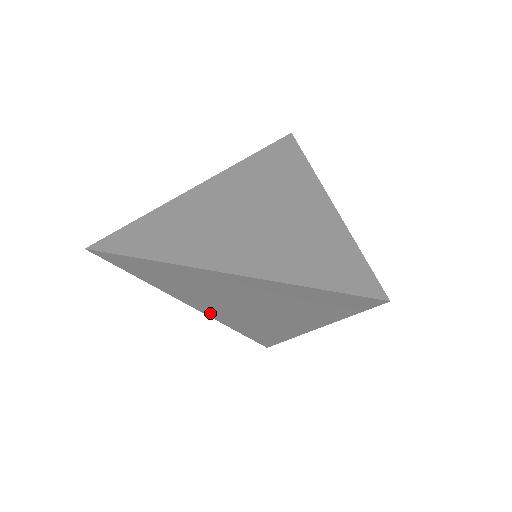
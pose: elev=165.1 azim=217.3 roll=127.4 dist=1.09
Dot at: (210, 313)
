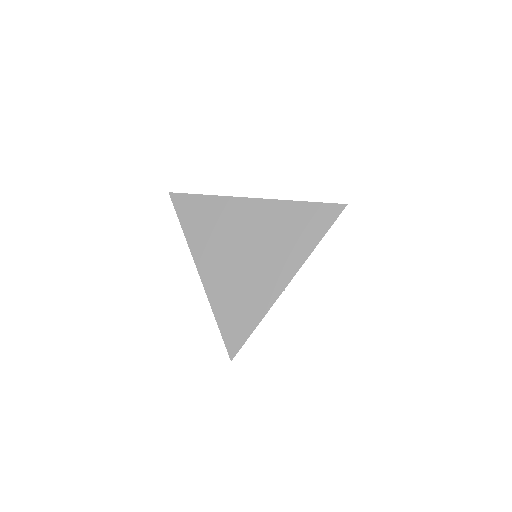
Dot at: (209, 282)
